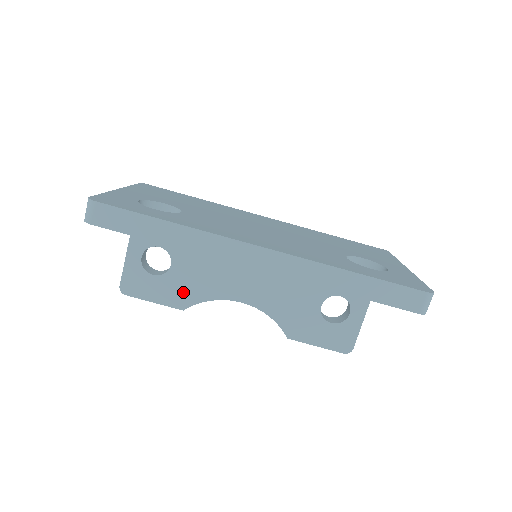
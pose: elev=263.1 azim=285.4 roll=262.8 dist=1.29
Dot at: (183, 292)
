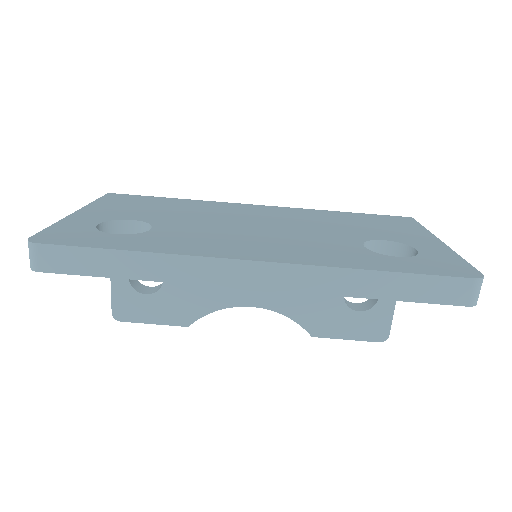
Dot at: (183, 307)
